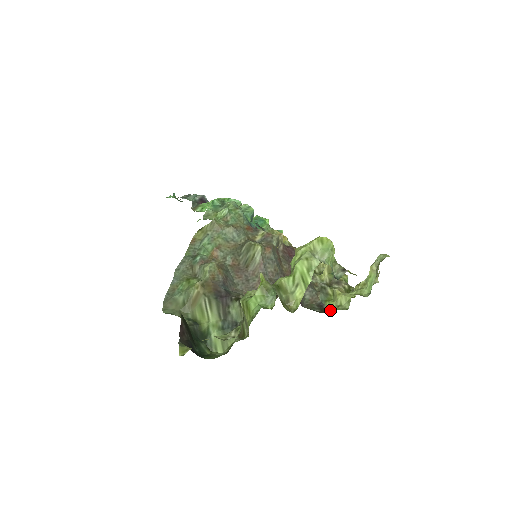
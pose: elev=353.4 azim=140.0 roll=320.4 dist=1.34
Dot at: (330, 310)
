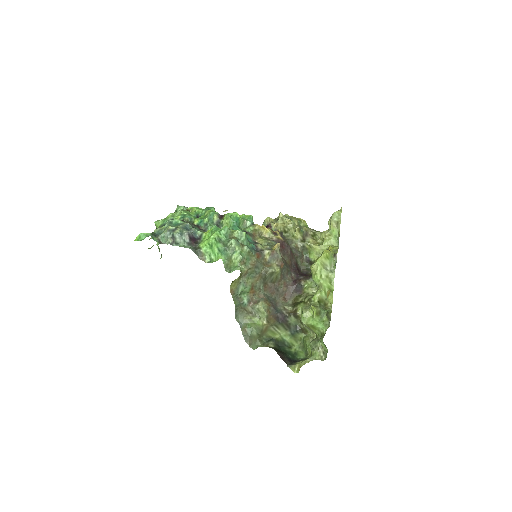
Dot at: occluded
